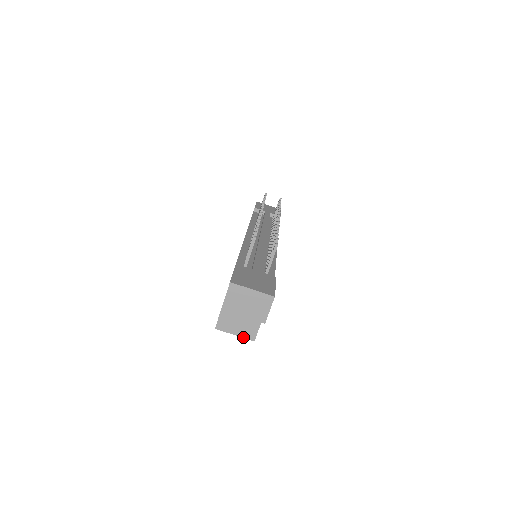
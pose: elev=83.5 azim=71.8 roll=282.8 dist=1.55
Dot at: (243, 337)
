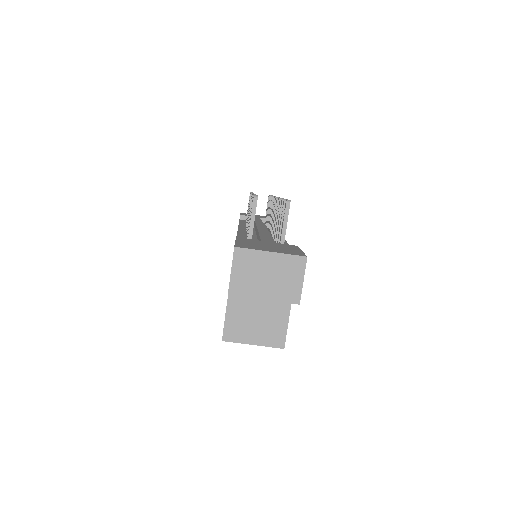
Dot at: (266, 345)
